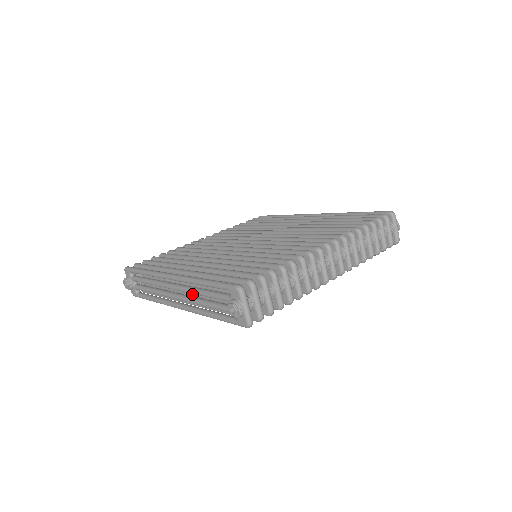
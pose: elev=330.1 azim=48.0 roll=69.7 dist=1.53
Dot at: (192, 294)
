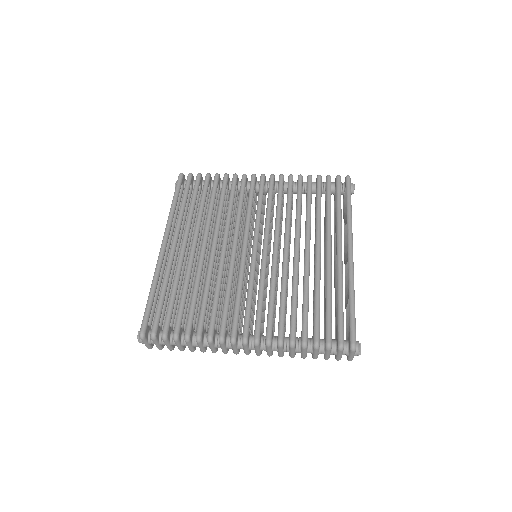
Dot at: occluded
